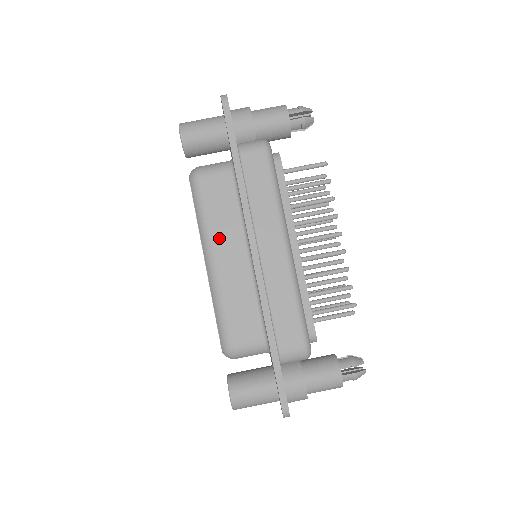
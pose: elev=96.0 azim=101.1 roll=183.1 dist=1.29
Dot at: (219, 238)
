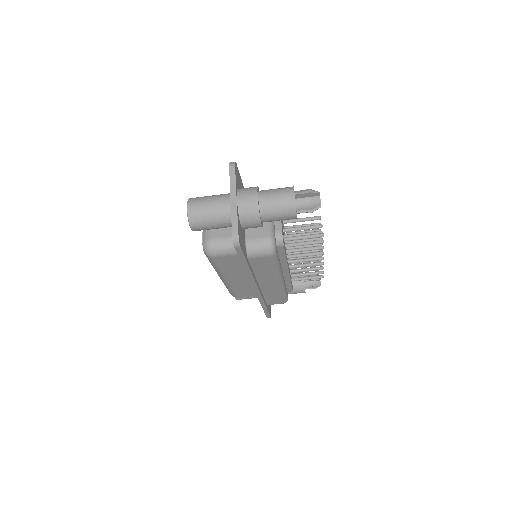
Dot at: (230, 275)
